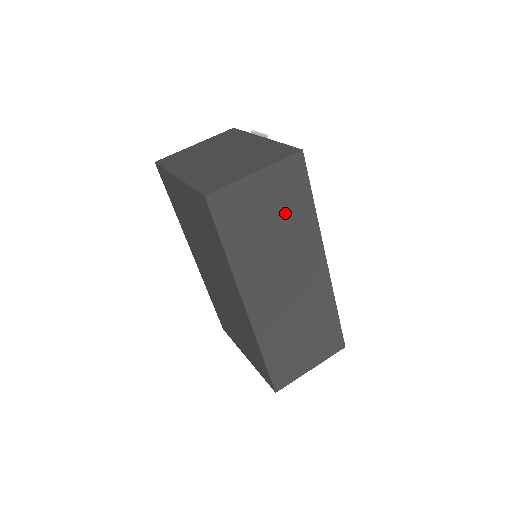
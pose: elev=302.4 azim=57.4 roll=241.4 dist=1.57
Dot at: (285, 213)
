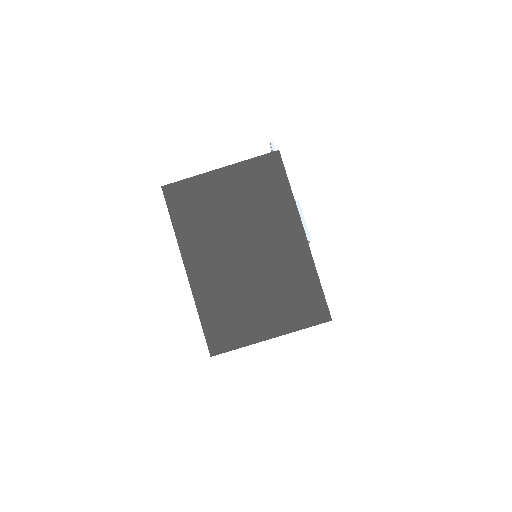
Dot at: occluded
